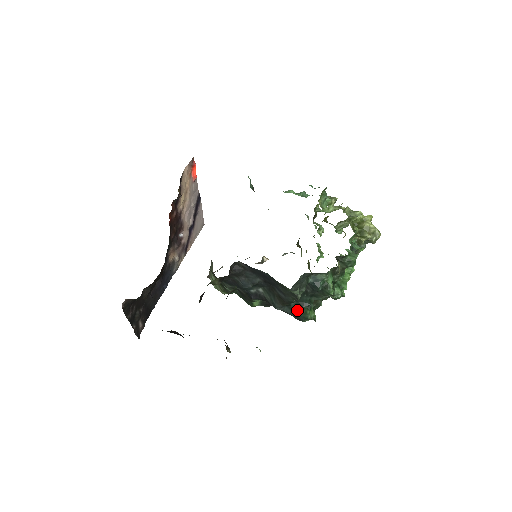
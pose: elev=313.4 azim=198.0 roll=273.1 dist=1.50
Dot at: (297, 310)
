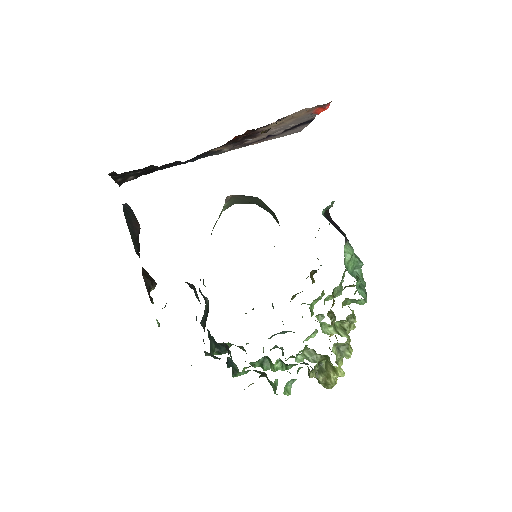
Dot at: (212, 341)
